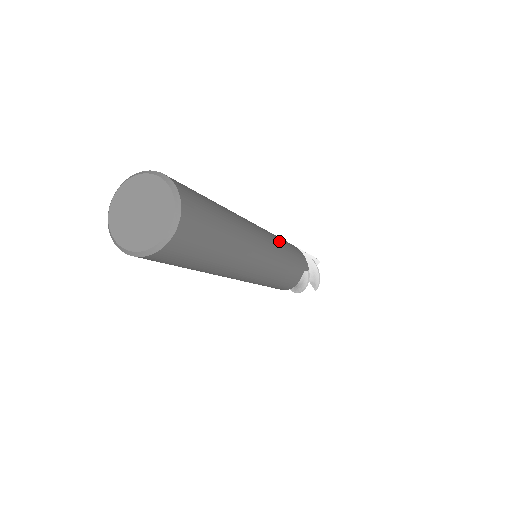
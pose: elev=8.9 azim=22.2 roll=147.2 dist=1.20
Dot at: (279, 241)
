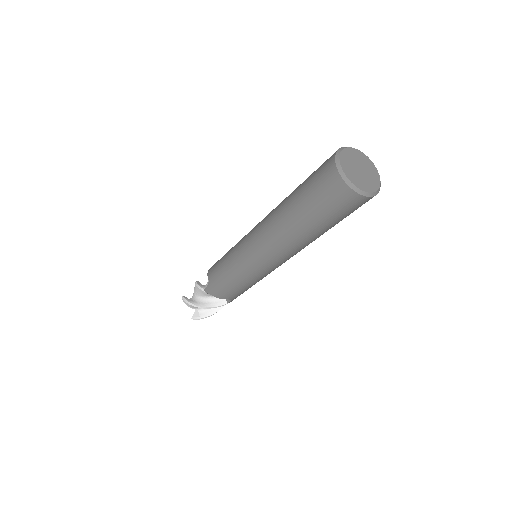
Dot at: occluded
